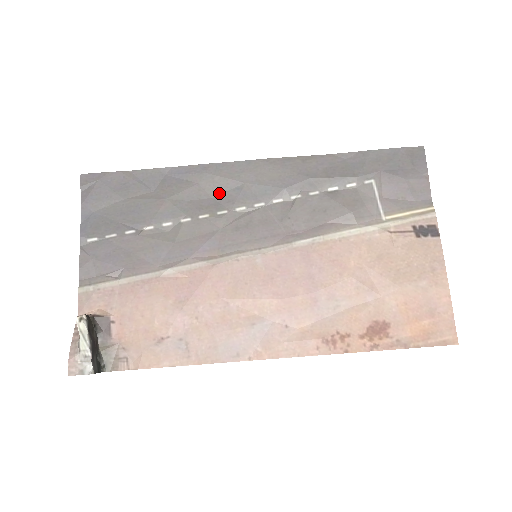
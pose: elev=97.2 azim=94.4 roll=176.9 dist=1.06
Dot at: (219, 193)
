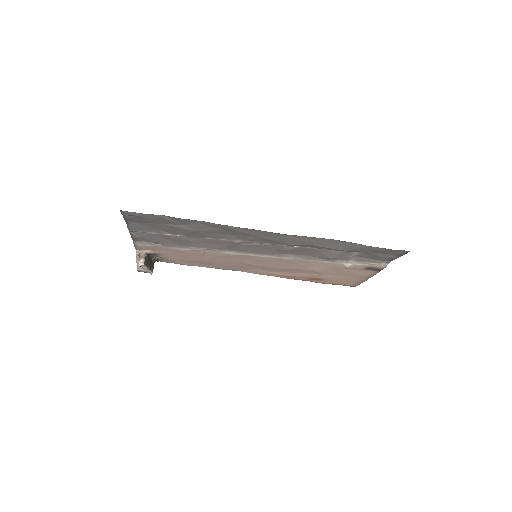
Dot at: (238, 235)
